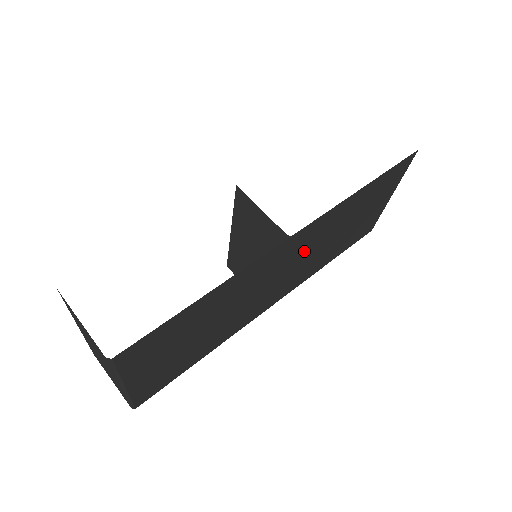
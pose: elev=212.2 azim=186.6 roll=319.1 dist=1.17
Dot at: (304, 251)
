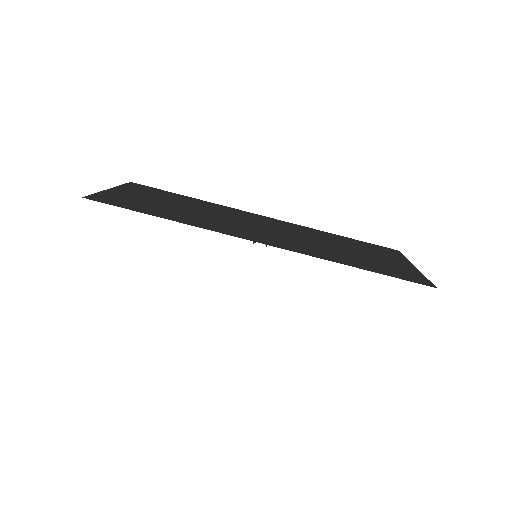
Dot at: occluded
